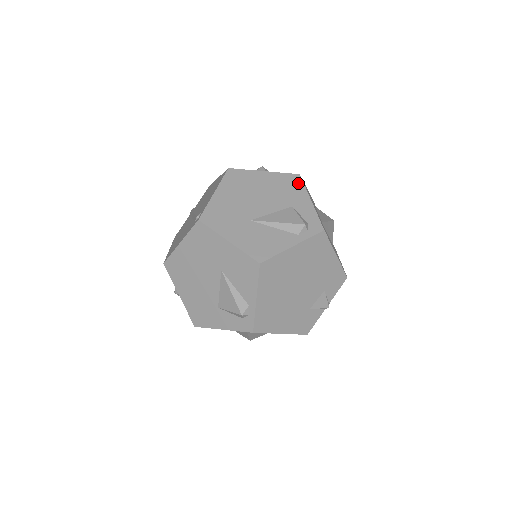
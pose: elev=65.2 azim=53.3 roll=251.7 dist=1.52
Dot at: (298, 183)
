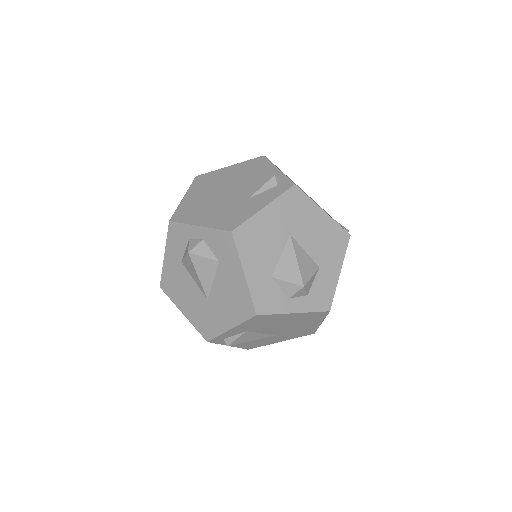
Dot at: occluded
